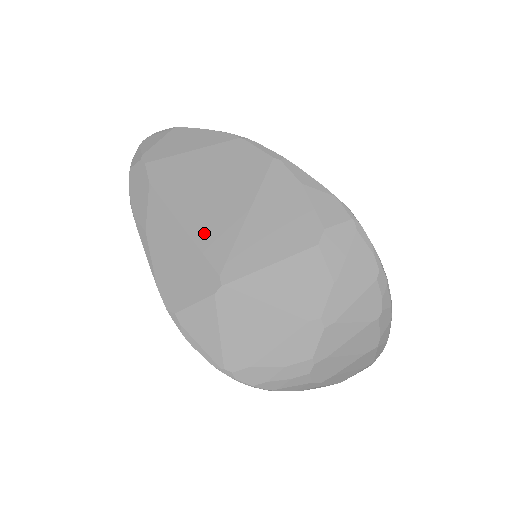
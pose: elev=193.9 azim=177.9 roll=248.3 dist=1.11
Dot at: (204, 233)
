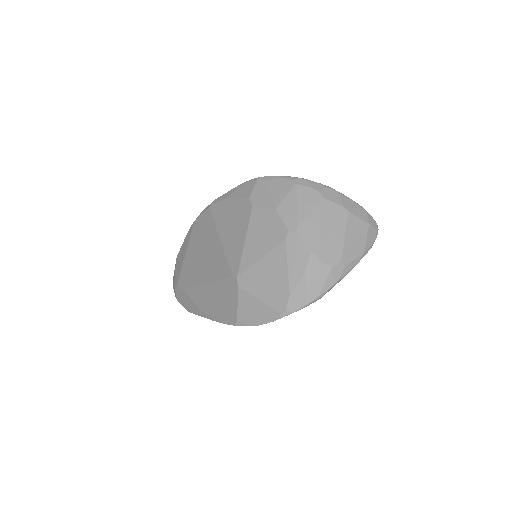
Dot at: (214, 272)
